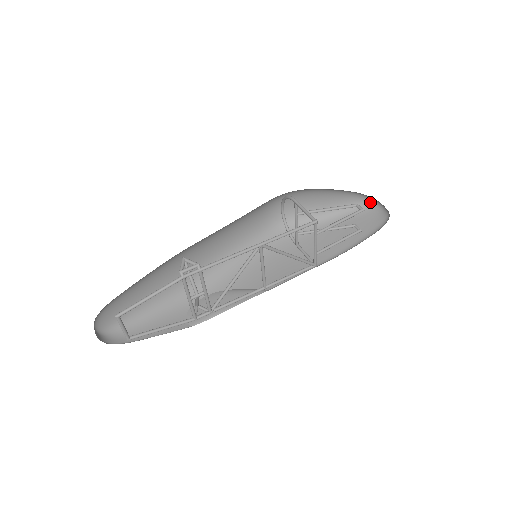
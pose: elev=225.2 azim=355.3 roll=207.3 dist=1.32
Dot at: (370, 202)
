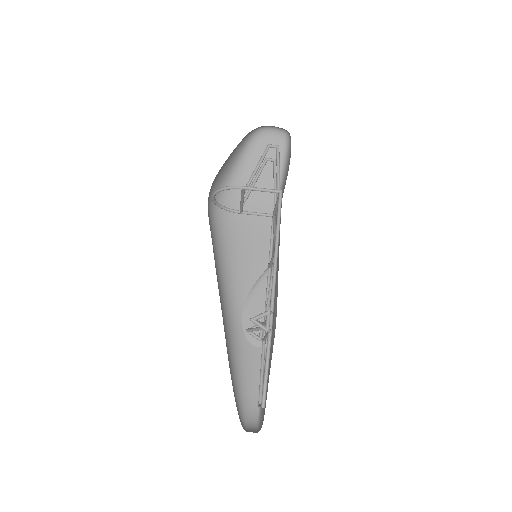
Dot at: (258, 130)
